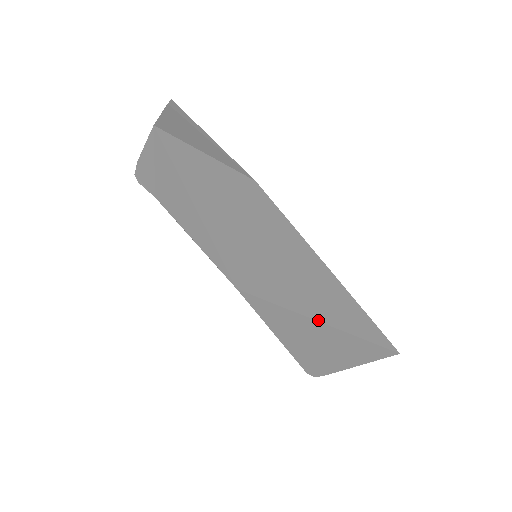
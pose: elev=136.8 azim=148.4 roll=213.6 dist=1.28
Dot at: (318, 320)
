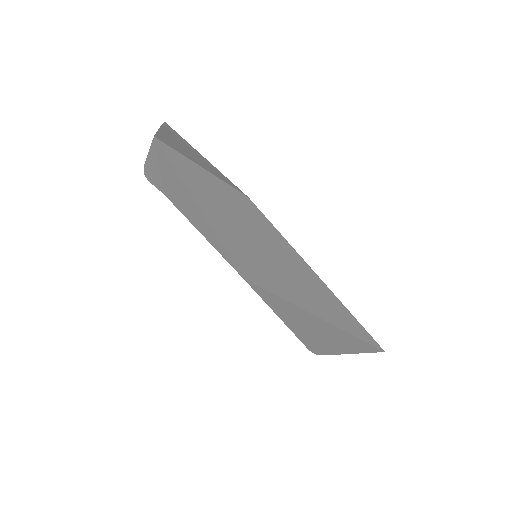
Dot at: (314, 314)
